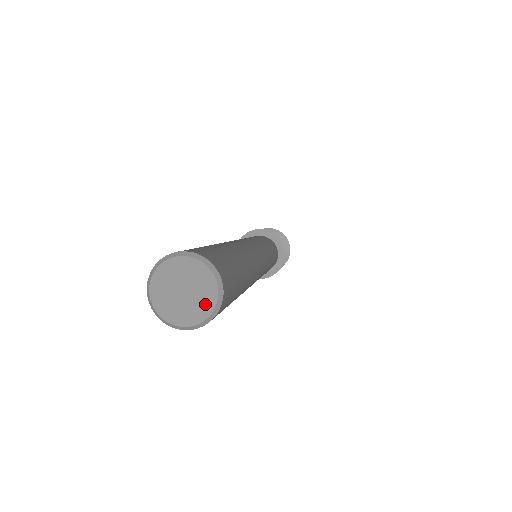
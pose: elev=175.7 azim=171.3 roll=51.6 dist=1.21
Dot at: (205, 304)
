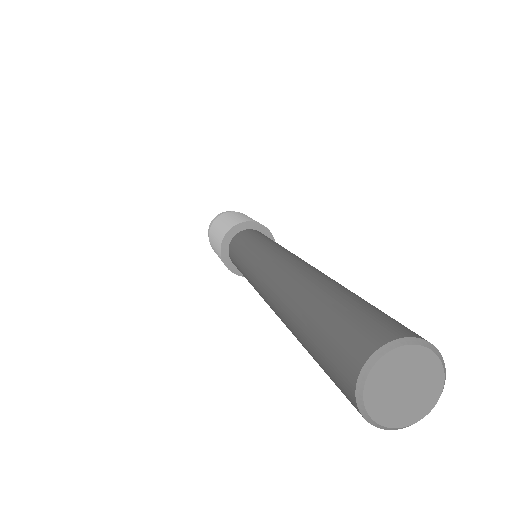
Dot at: (429, 397)
